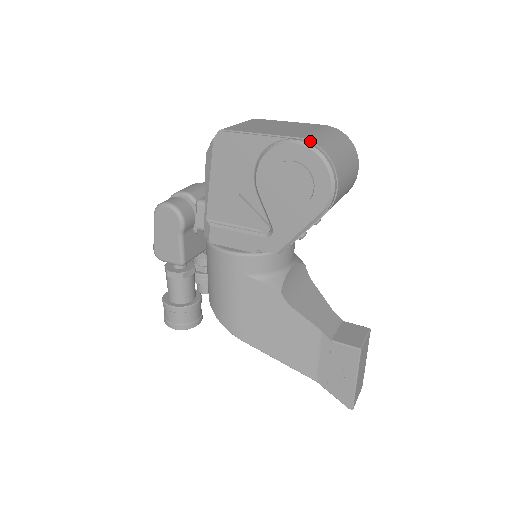
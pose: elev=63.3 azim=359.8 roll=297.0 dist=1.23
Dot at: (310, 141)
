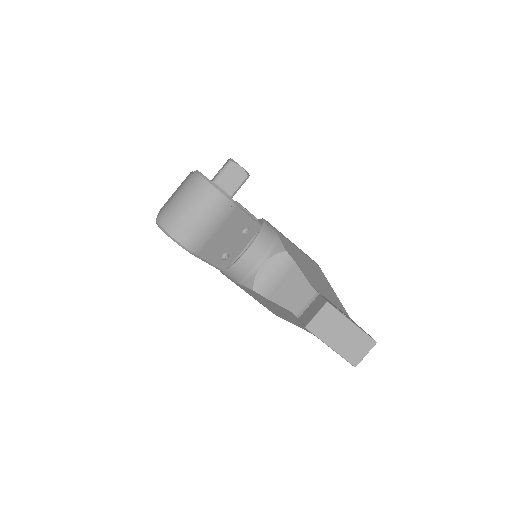
Dot at: (158, 217)
